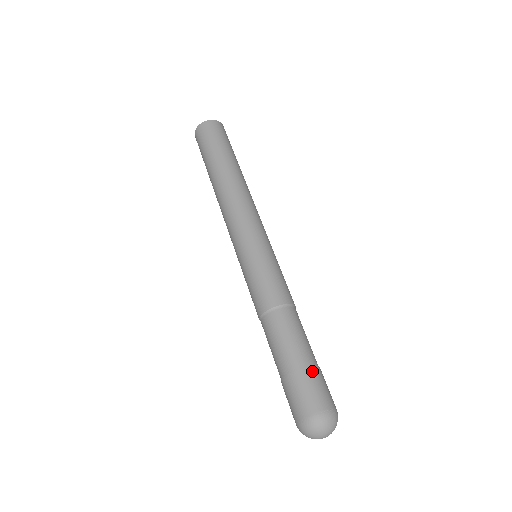
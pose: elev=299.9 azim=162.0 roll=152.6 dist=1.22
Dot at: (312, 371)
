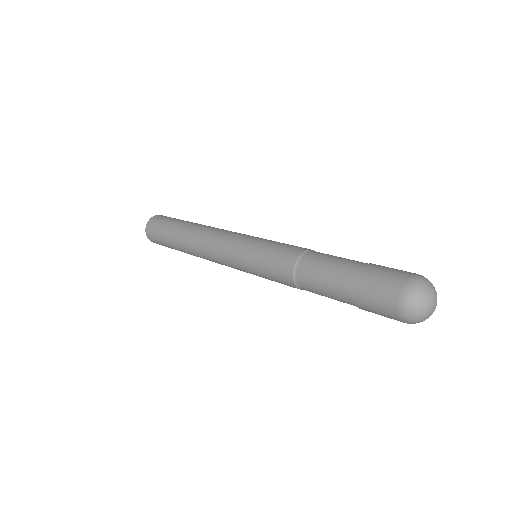
Dot at: (371, 266)
